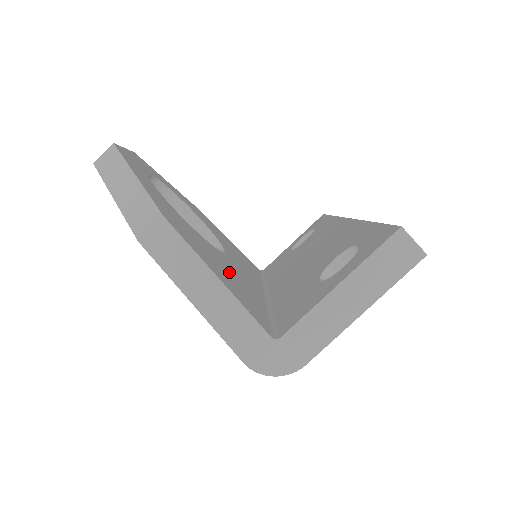
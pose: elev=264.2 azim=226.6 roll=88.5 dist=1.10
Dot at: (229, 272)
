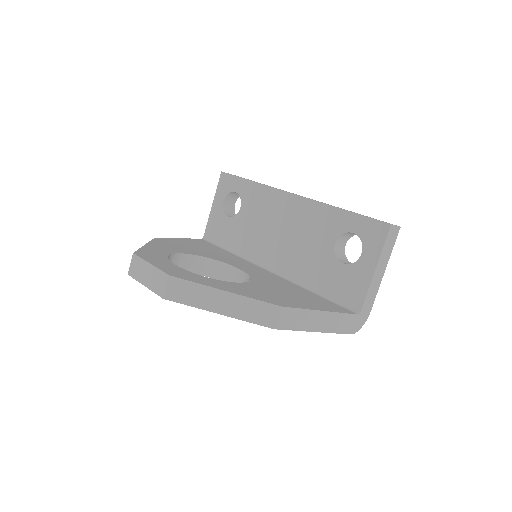
Dot at: (289, 292)
